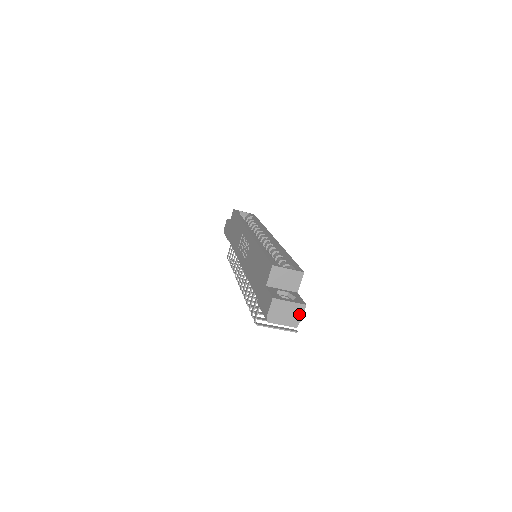
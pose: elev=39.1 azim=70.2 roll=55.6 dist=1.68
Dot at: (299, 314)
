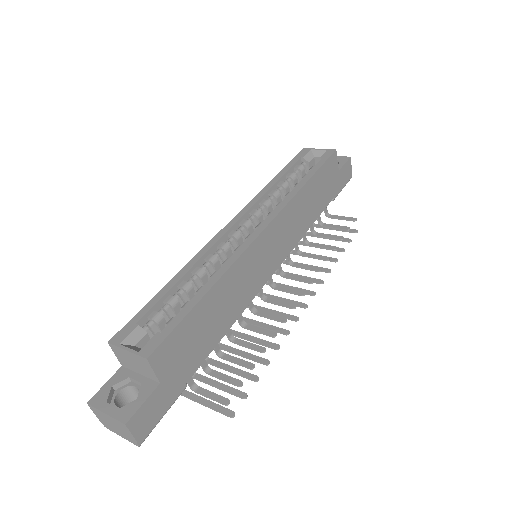
Dot at: (128, 432)
